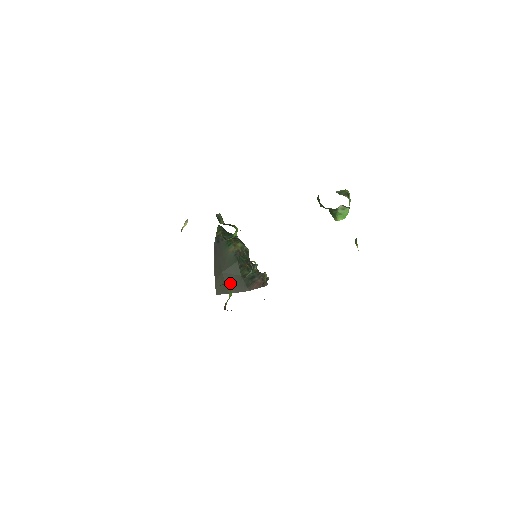
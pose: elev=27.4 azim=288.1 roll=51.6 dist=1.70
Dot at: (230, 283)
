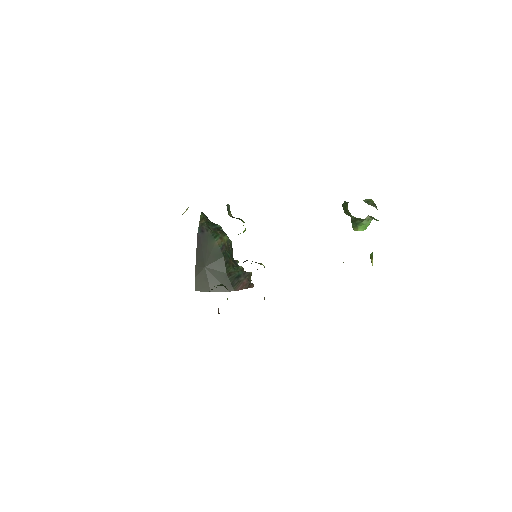
Dot at: (213, 280)
